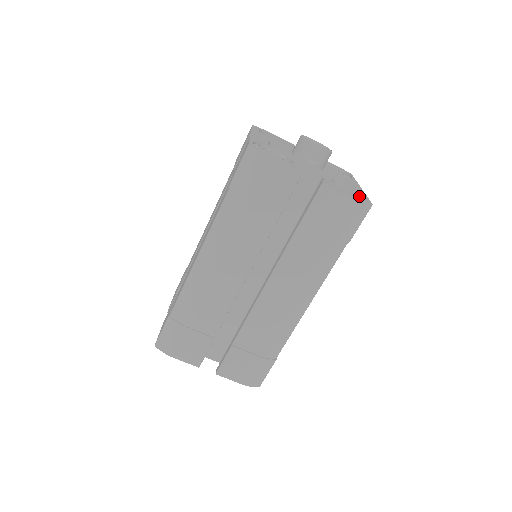
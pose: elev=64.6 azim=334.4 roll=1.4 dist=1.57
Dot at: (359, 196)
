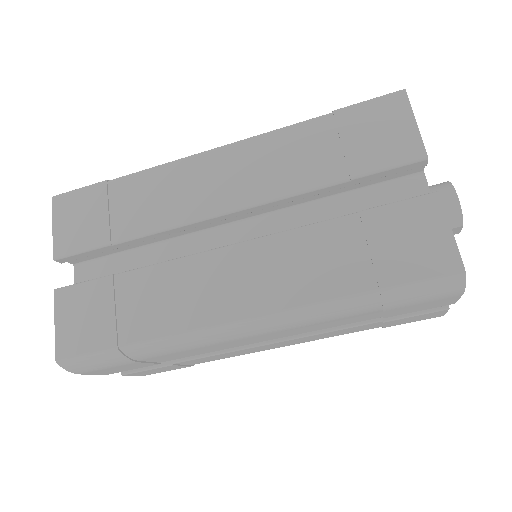
Dot at: occluded
